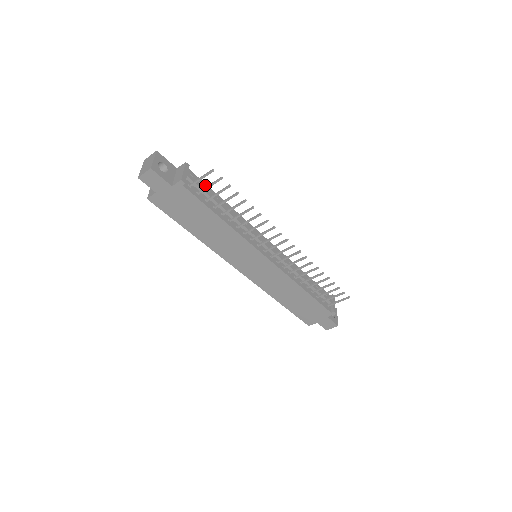
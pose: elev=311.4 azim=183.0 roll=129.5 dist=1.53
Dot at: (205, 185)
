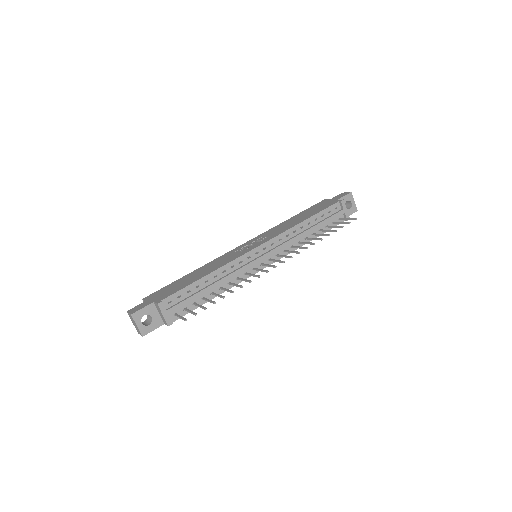
Dot at: (183, 290)
